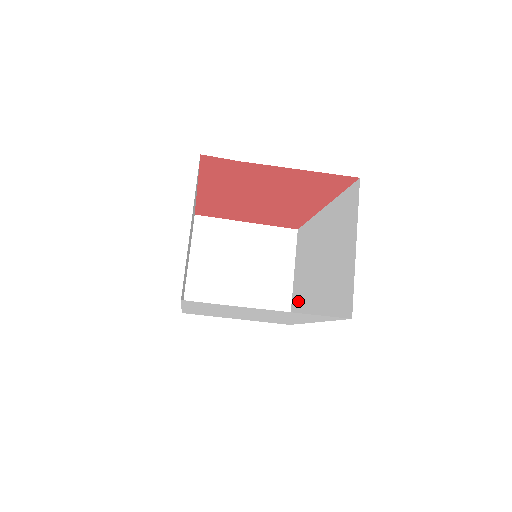
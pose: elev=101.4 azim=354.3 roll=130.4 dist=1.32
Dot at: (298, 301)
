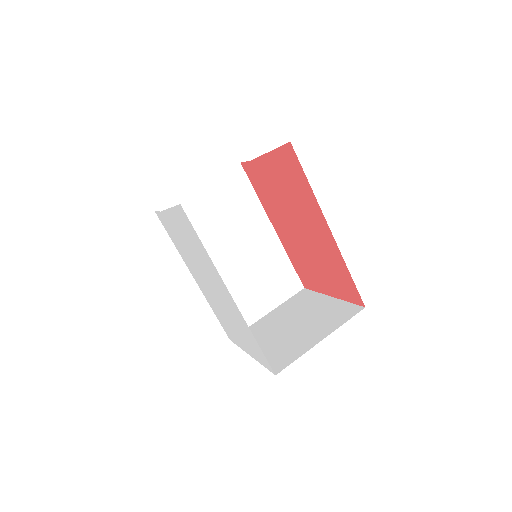
Dot at: occluded
